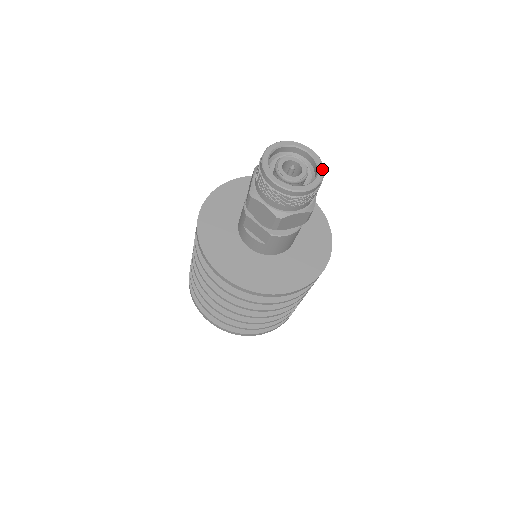
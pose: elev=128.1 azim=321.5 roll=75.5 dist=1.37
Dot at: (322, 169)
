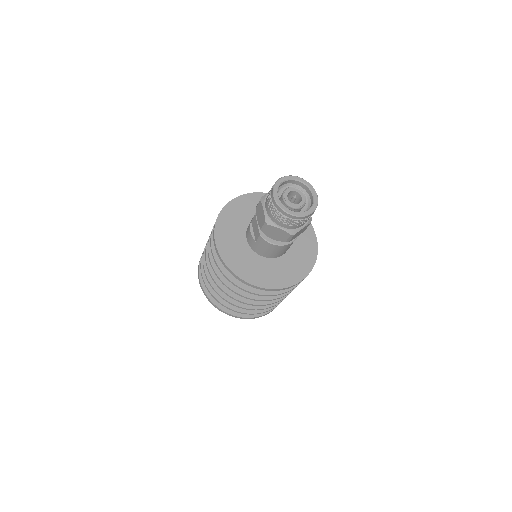
Dot at: (313, 210)
